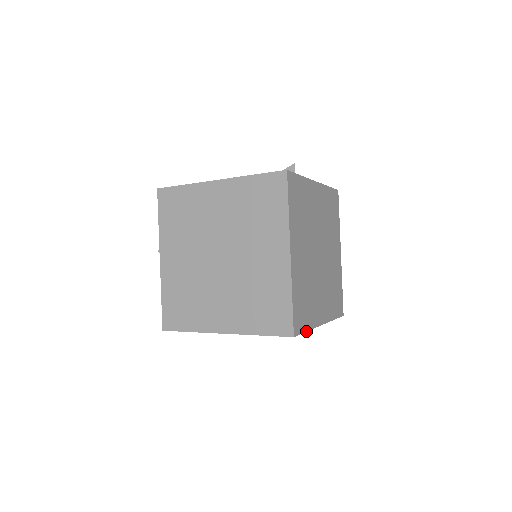
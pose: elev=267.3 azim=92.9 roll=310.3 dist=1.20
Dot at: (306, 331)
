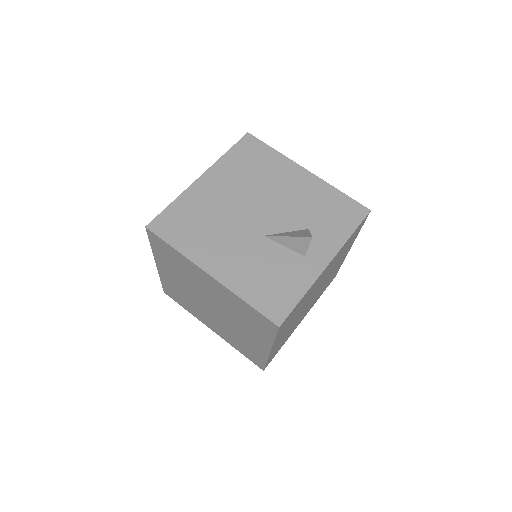
Dot at: occluded
